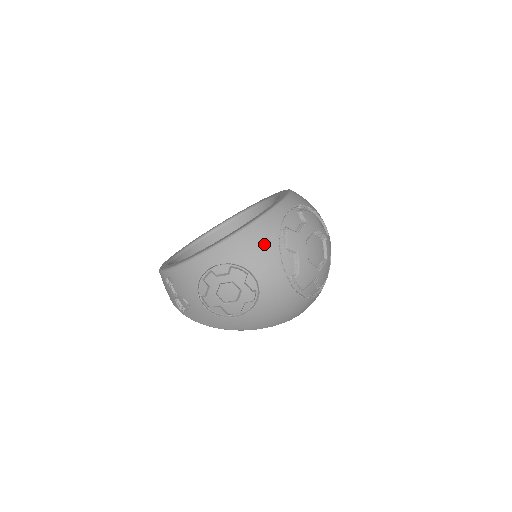
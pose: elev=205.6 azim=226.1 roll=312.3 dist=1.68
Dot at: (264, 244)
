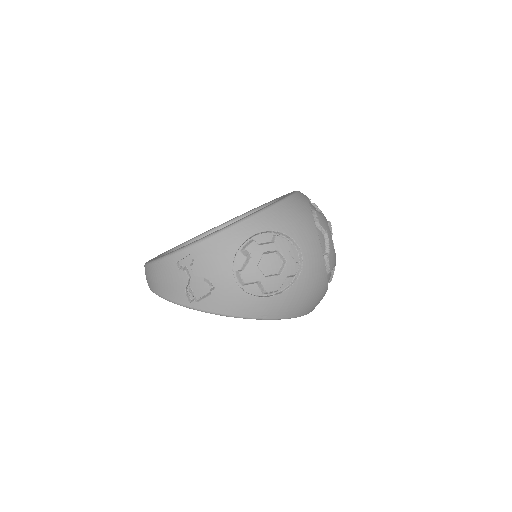
Dot at: (303, 217)
